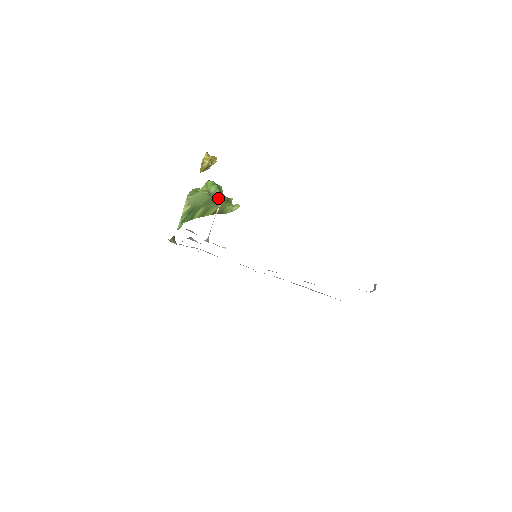
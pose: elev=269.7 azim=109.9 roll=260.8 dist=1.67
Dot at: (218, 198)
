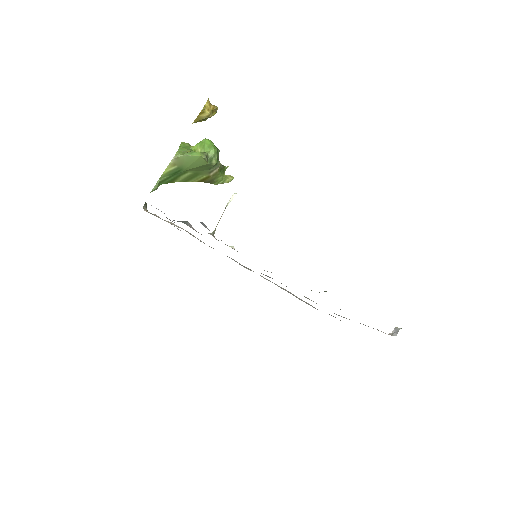
Dot at: (214, 165)
